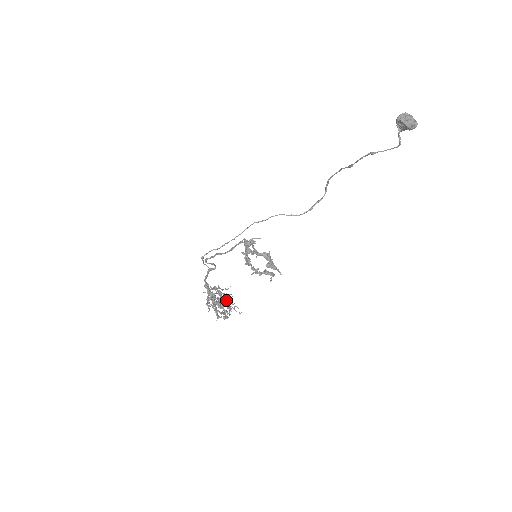
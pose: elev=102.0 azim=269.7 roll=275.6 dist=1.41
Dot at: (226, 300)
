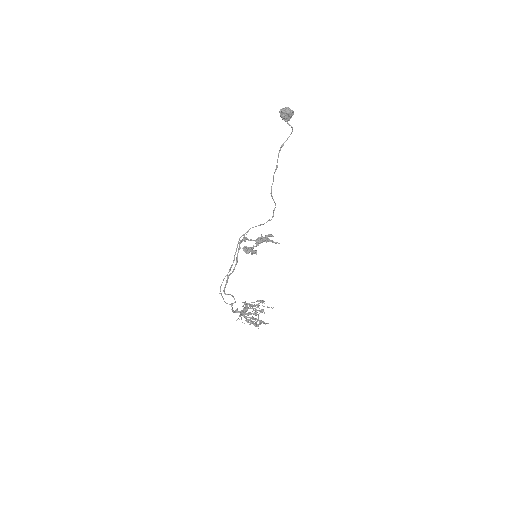
Dot at: occluded
